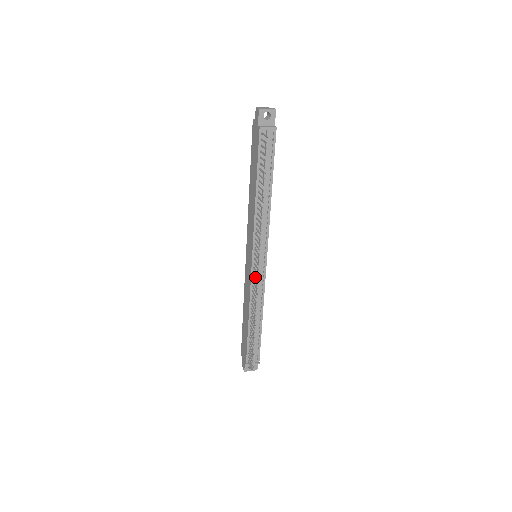
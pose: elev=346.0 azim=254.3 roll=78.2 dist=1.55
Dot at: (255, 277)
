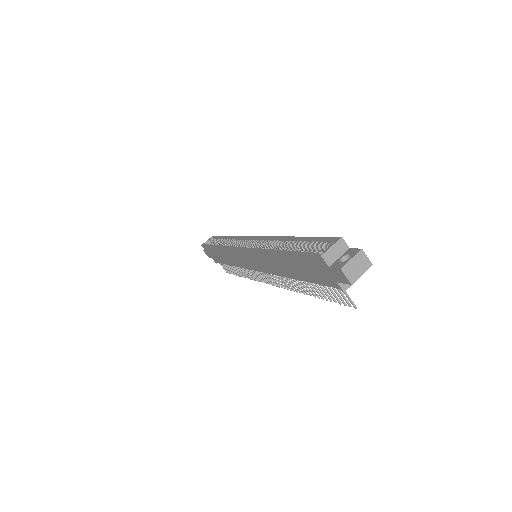
Dot at: occluded
